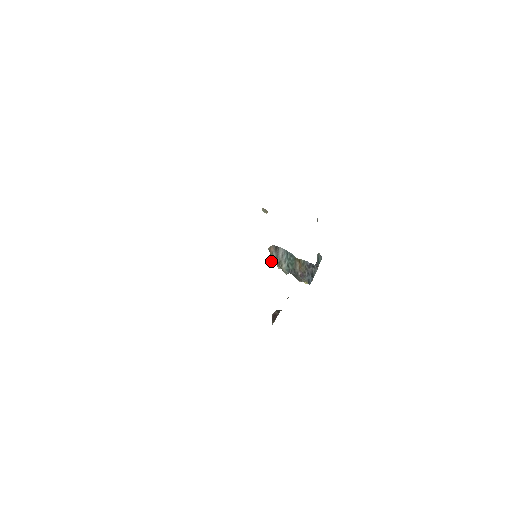
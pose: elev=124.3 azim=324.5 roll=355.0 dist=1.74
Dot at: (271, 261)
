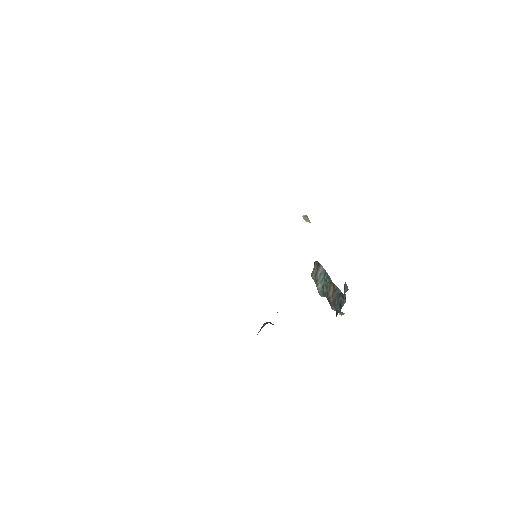
Dot at: occluded
